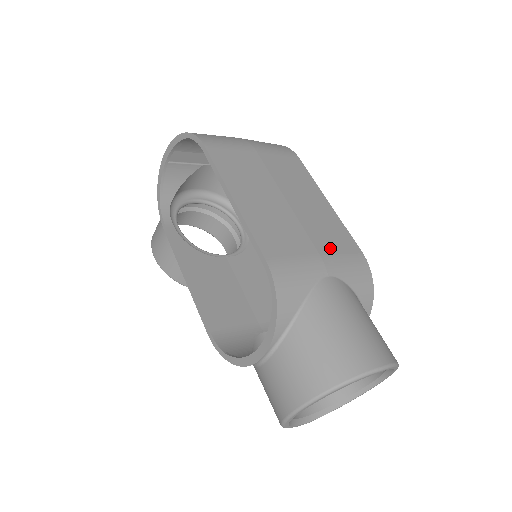
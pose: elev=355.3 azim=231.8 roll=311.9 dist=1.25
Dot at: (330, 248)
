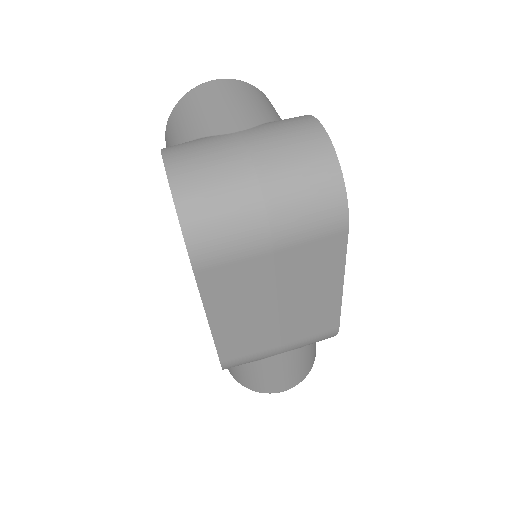
Dot at: (299, 337)
